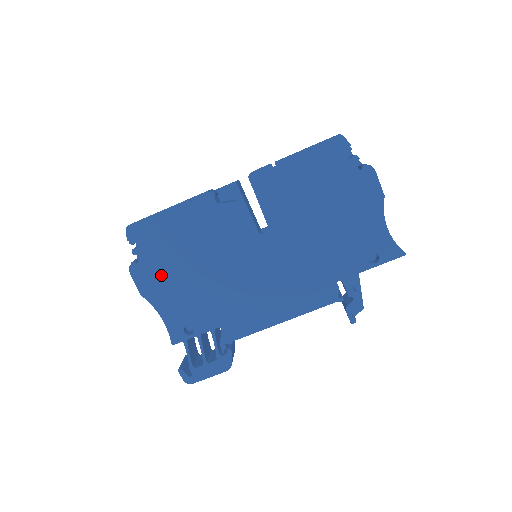
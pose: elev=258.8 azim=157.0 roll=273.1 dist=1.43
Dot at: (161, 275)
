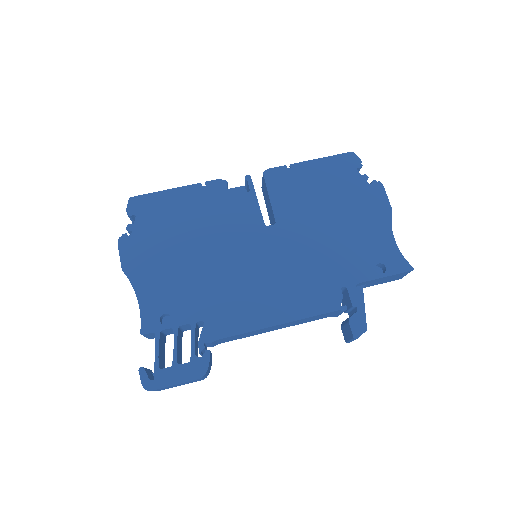
Dot at: (151, 252)
